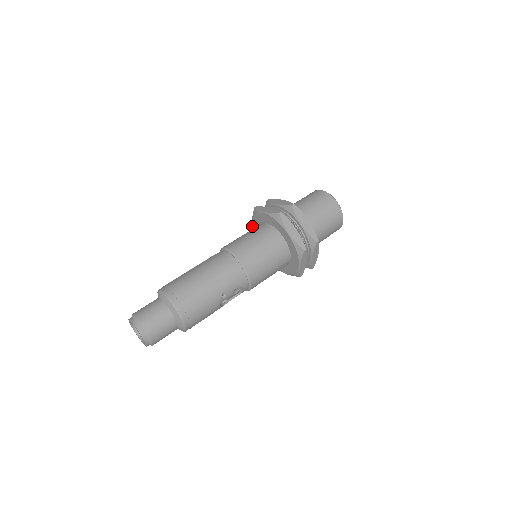
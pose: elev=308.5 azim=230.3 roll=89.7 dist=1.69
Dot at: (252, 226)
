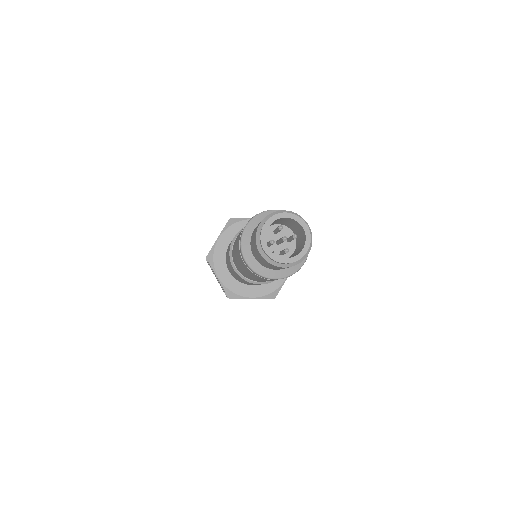
Dot at: (217, 241)
